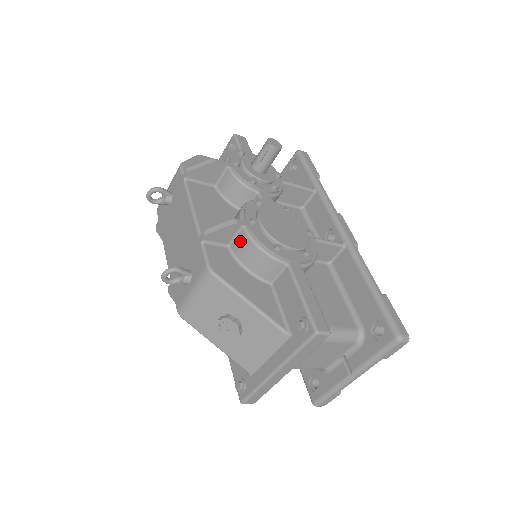
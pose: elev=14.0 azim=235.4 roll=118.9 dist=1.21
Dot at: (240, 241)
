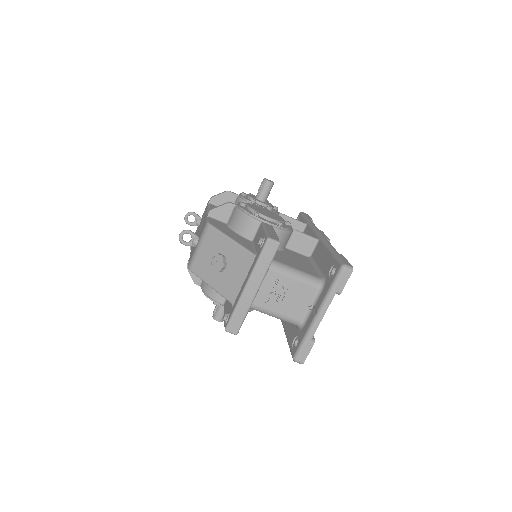
Dot at: (233, 215)
